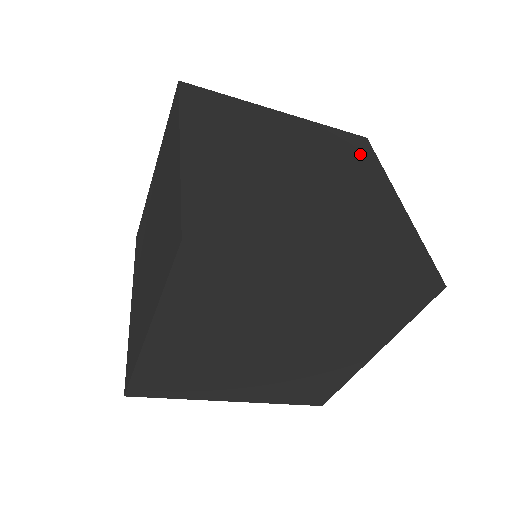
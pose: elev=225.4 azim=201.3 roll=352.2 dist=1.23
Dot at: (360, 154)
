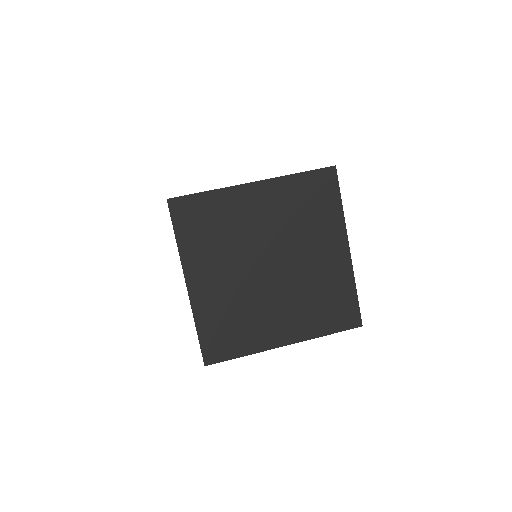
Dot at: occluded
